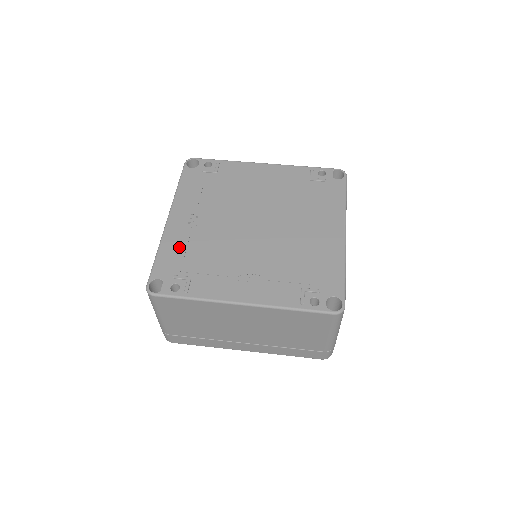
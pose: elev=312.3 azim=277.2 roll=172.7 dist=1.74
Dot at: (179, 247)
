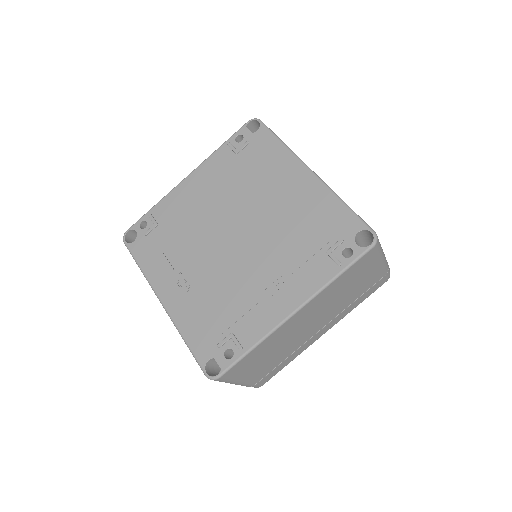
Dot at: (196, 318)
